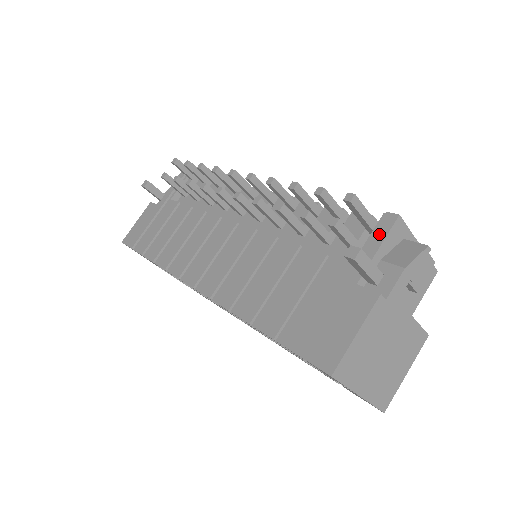
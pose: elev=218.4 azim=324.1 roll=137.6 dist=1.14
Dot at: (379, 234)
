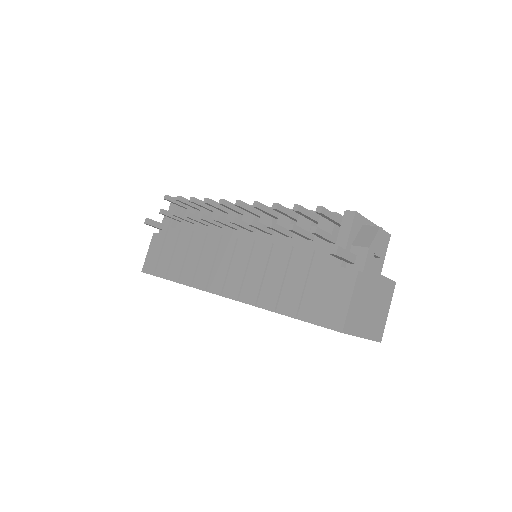
Dot at: (346, 228)
